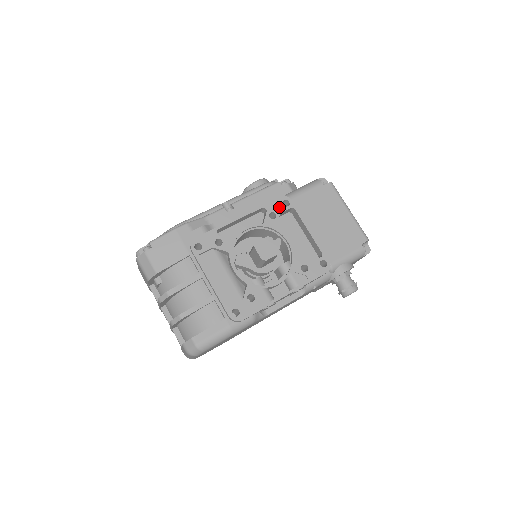
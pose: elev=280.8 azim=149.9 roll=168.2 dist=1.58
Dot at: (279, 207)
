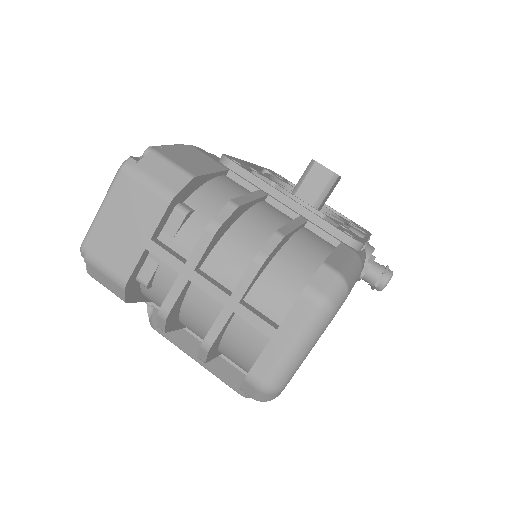
Dot at: (277, 175)
